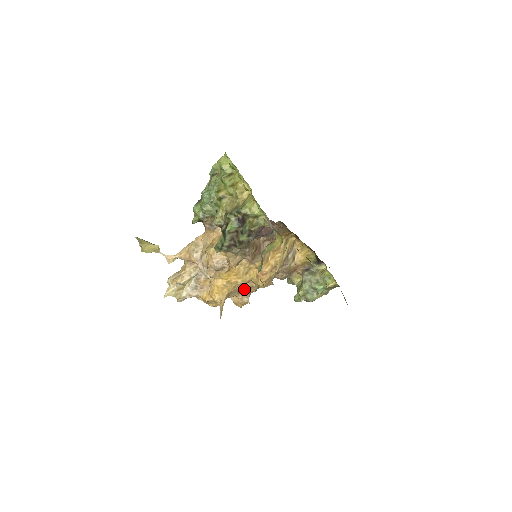
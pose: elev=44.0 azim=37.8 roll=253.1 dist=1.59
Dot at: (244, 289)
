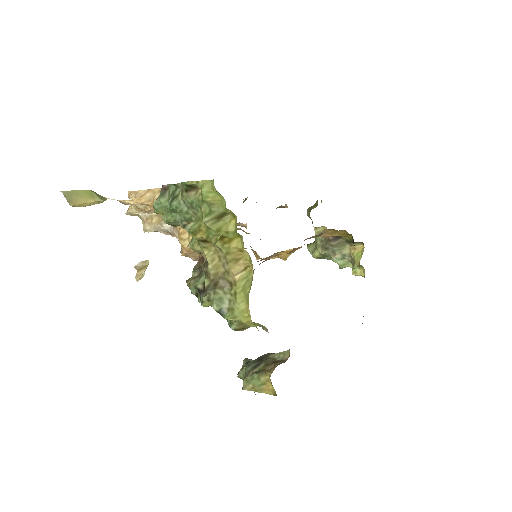
Dot at: (240, 229)
